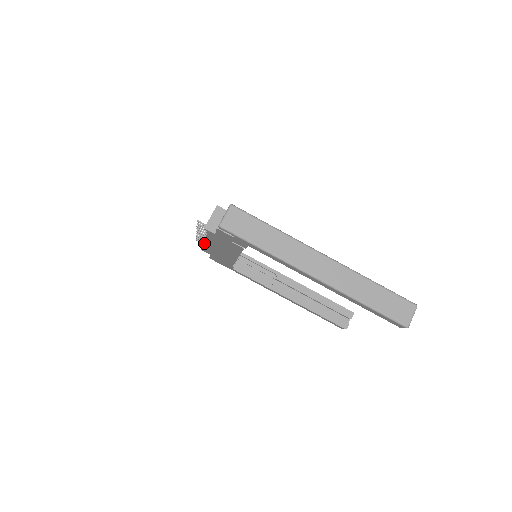
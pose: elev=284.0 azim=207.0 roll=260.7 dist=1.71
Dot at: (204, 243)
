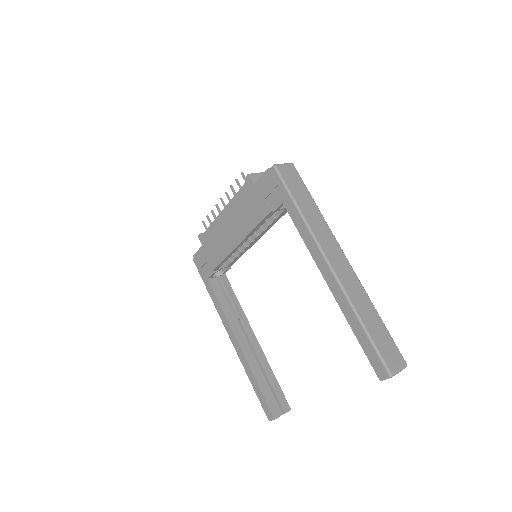
Dot at: occluded
